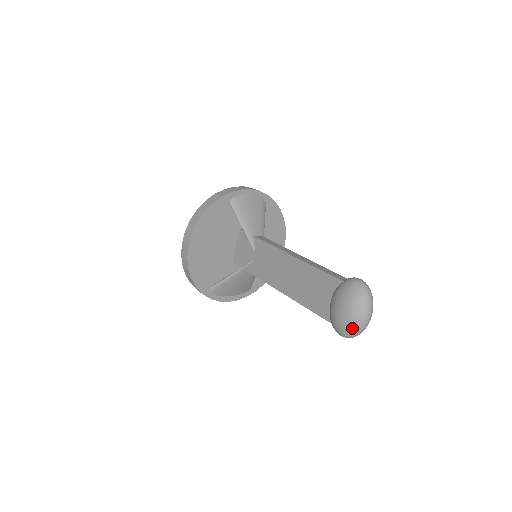
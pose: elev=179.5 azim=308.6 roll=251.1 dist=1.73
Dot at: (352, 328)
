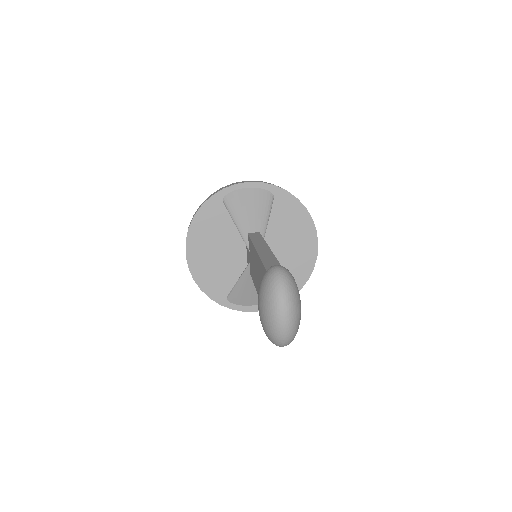
Dot at: (270, 332)
